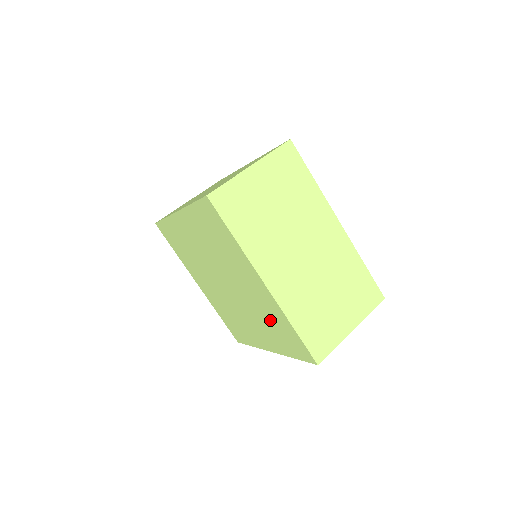
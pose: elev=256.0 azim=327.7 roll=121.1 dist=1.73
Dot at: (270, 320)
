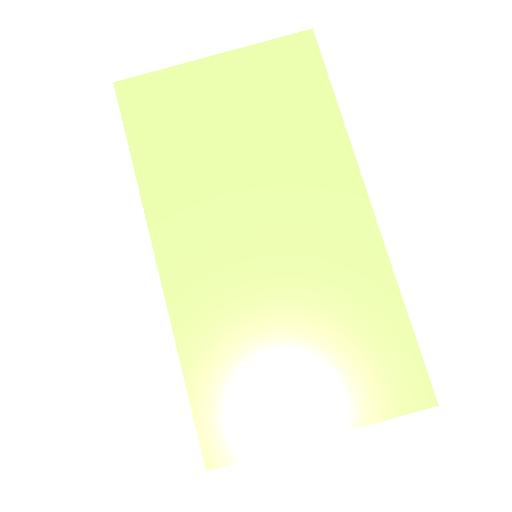
Dot at: occluded
